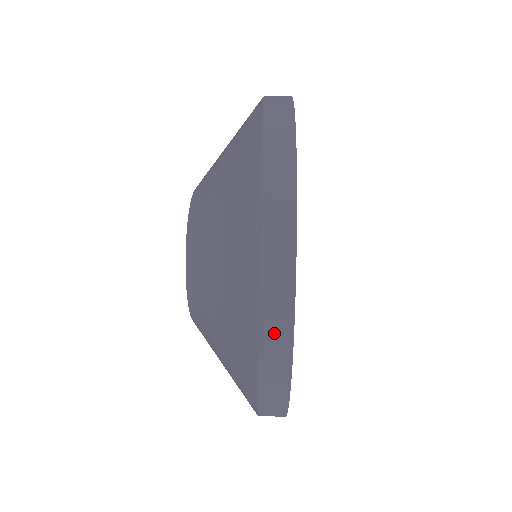
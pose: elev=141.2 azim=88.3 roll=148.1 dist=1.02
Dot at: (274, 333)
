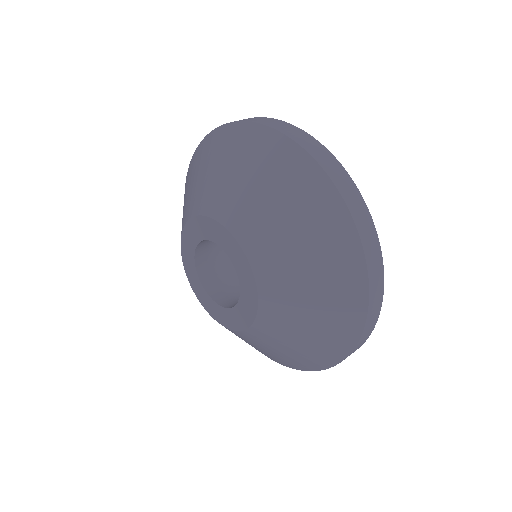
Dot at: (334, 170)
